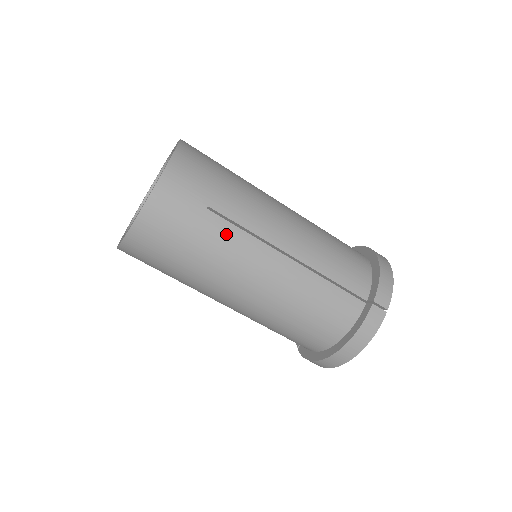
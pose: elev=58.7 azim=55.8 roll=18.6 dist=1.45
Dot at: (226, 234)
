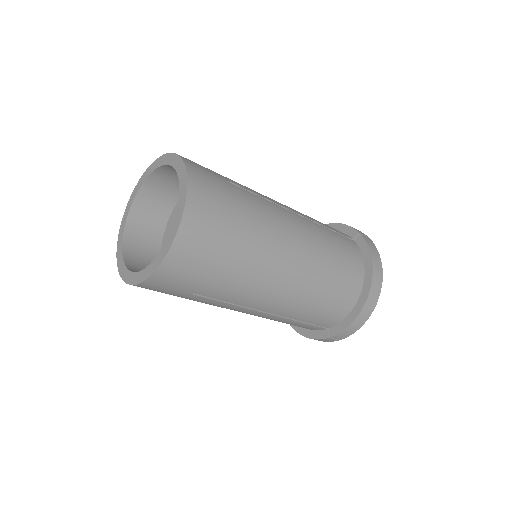
Dot at: (208, 302)
